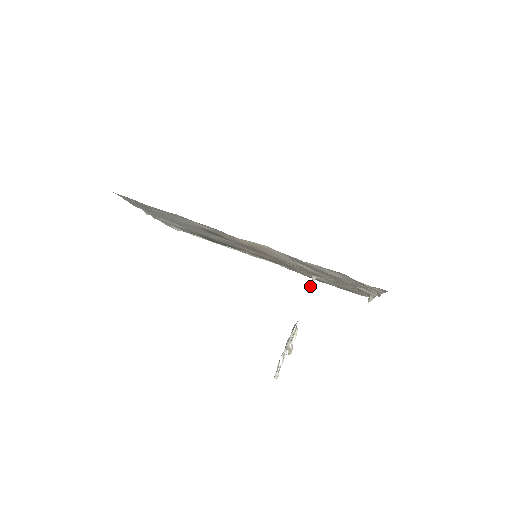
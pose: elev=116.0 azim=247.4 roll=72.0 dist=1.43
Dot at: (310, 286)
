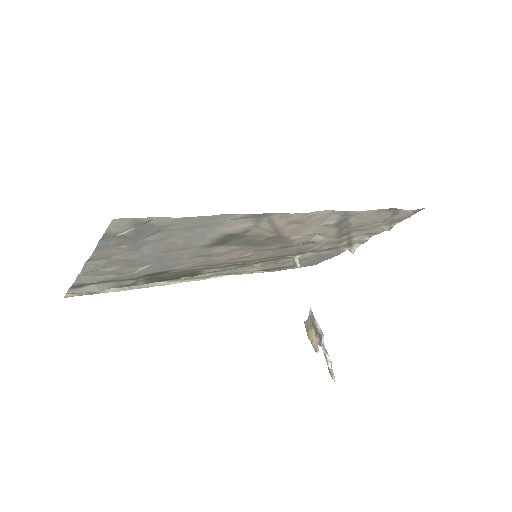
Dot at: occluded
